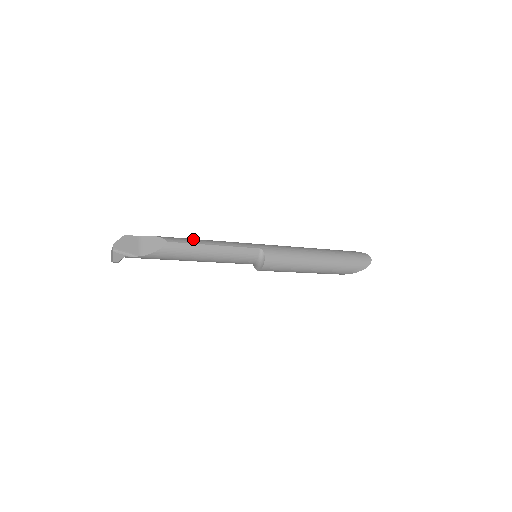
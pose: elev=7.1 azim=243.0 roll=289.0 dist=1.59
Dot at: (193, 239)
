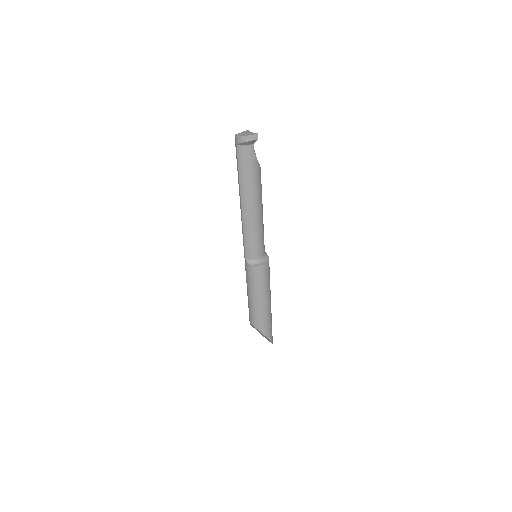
Dot at: occluded
